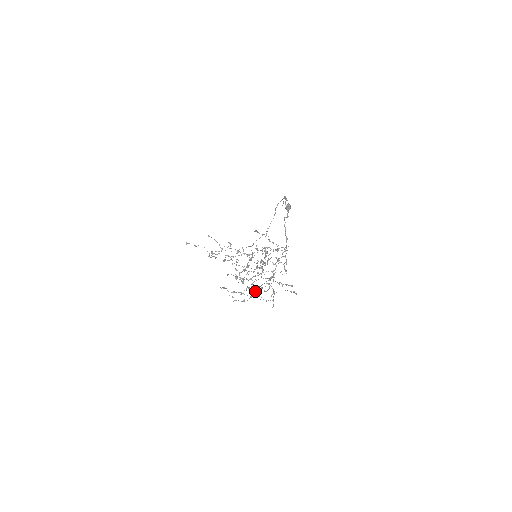
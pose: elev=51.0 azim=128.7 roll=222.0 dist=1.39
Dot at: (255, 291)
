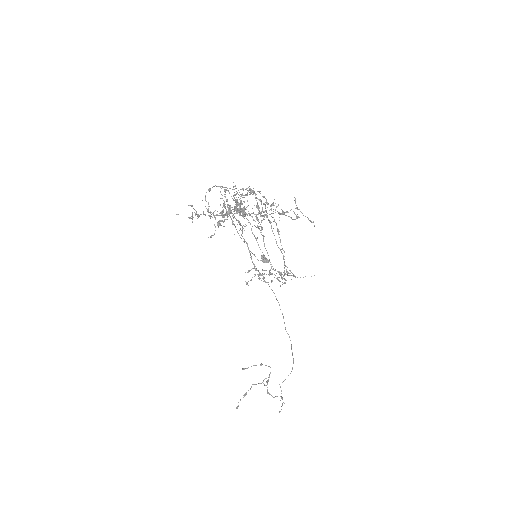
Dot at: (256, 215)
